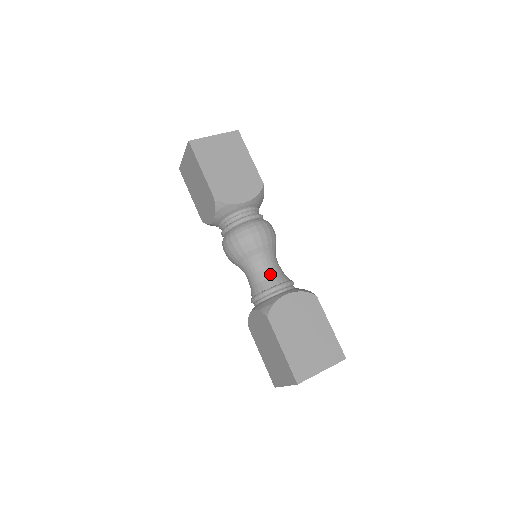
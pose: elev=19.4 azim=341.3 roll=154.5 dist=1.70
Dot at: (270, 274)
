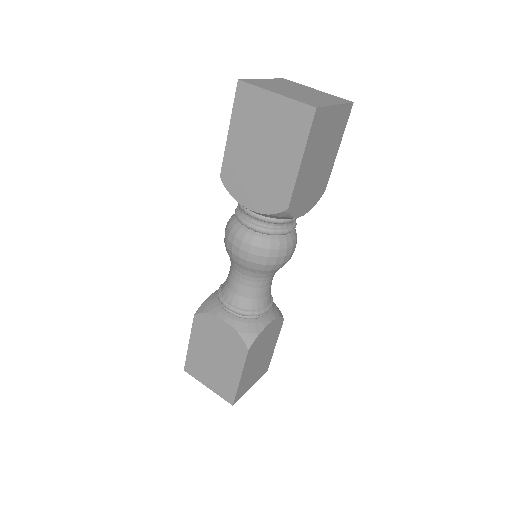
Dot at: (234, 288)
